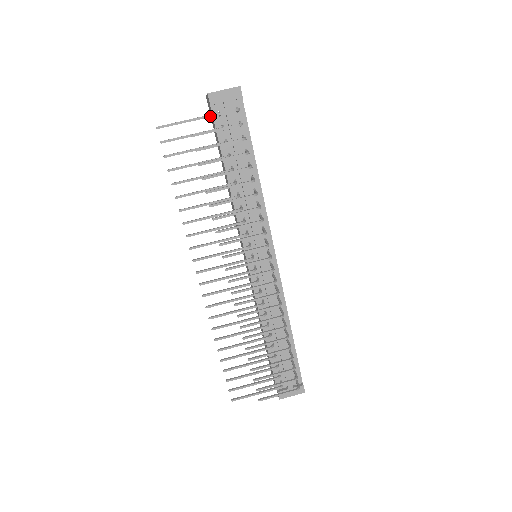
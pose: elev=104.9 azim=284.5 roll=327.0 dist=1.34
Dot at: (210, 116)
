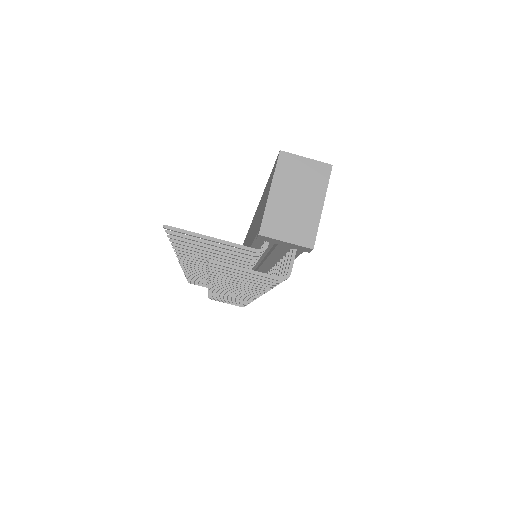
Dot at: (242, 271)
